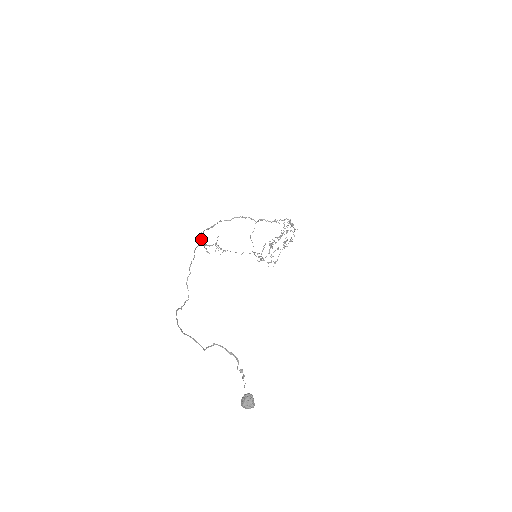
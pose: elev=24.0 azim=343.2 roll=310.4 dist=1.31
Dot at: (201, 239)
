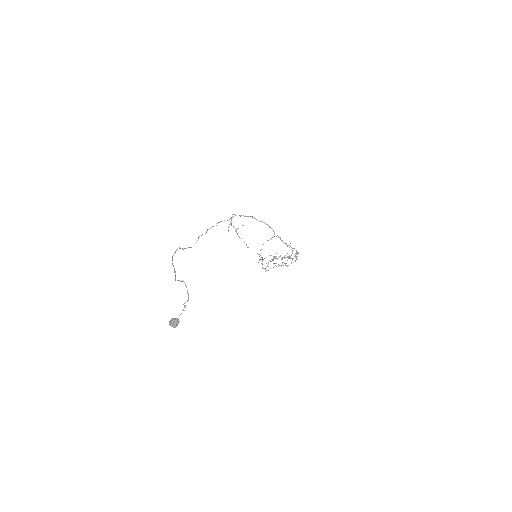
Dot at: (230, 218)
